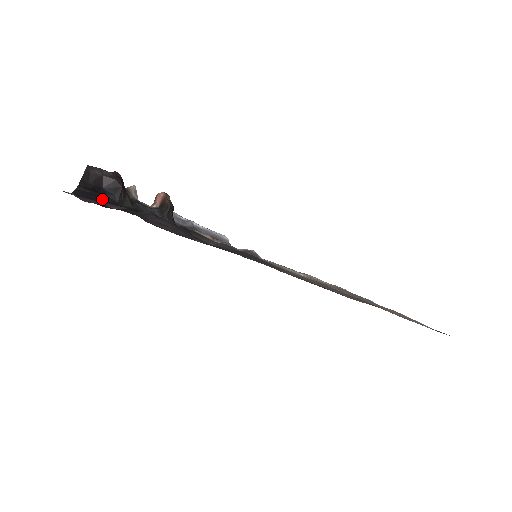
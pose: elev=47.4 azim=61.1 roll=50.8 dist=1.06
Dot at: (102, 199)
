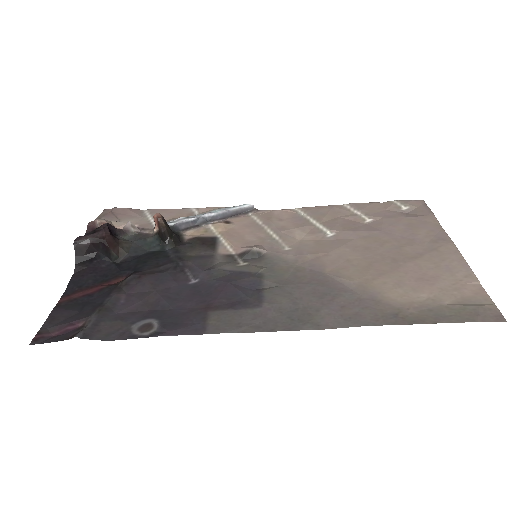
Dot at: (96, 272)
